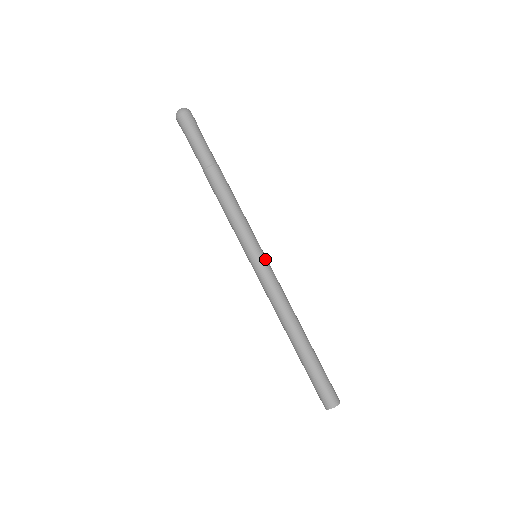
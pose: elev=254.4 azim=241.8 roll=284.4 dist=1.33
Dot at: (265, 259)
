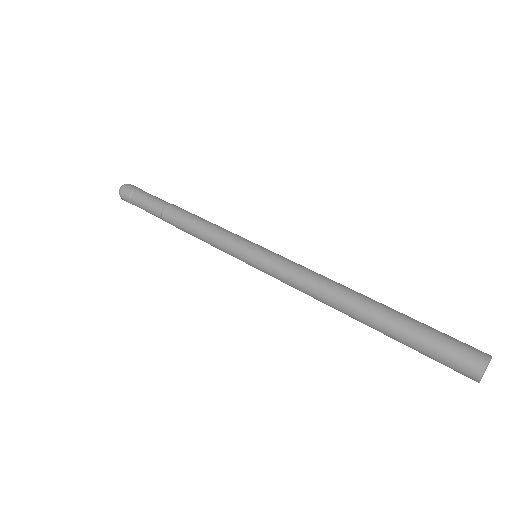
Dot at: (268, 250)
